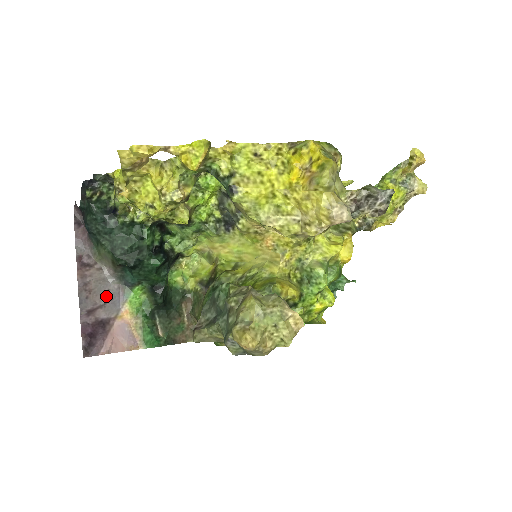
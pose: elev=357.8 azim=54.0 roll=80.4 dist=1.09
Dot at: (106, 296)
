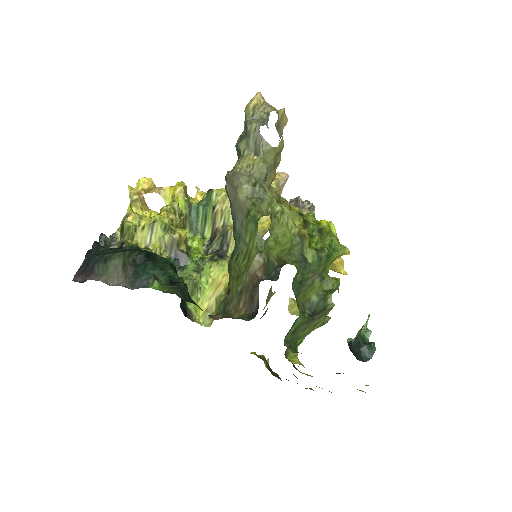
Dot at: occluded
